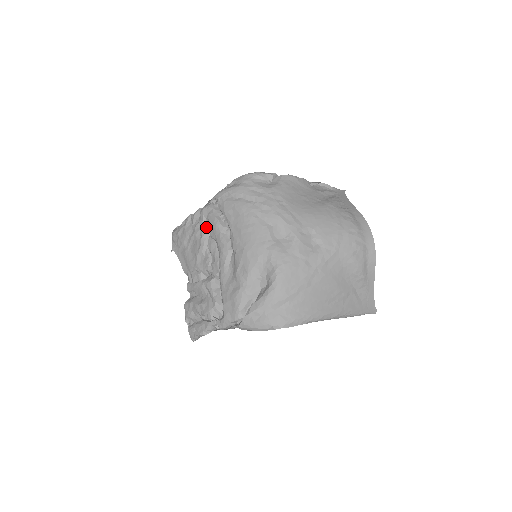
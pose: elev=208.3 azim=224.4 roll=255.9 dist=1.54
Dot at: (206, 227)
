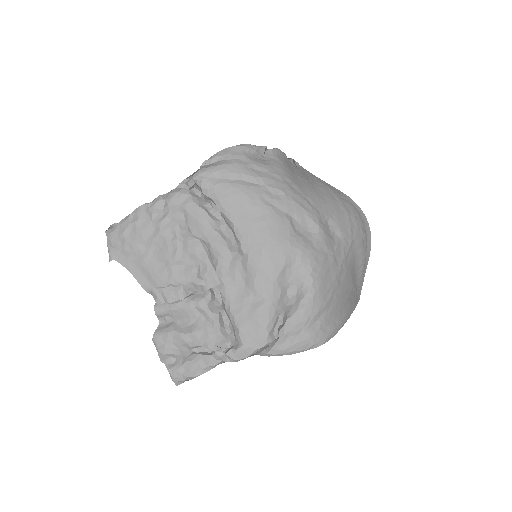
Dot at: (181, 222)
